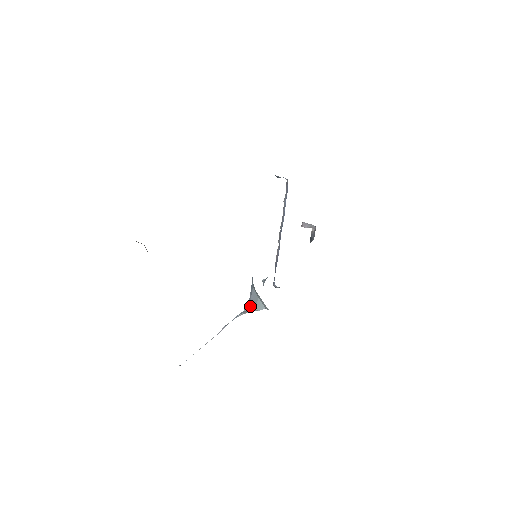
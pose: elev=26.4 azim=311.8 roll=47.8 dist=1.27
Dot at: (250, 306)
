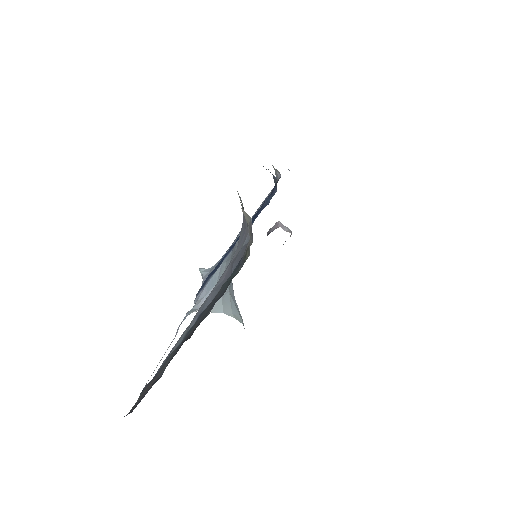
Dot at: occluded
